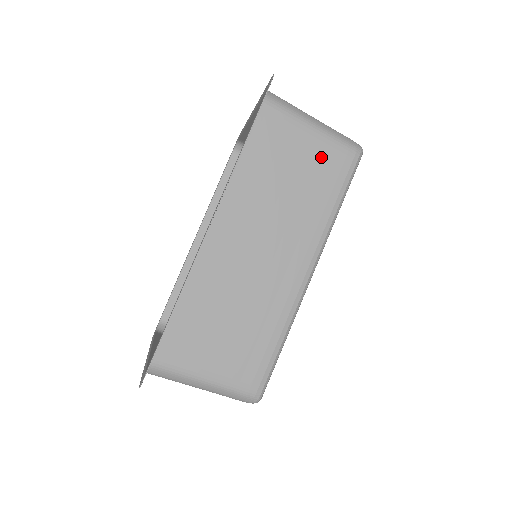
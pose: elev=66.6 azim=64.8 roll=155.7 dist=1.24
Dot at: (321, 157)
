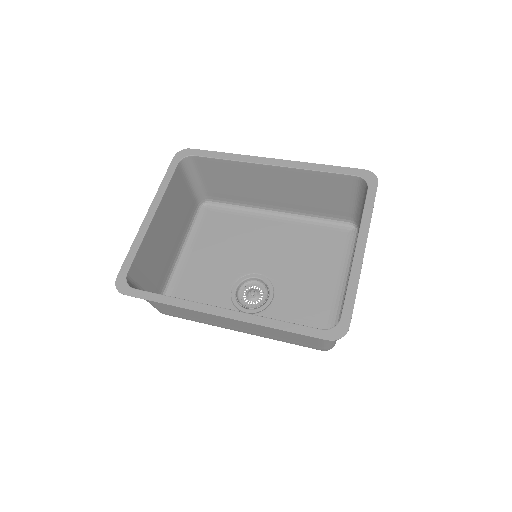
Dot at: (308, 342)
